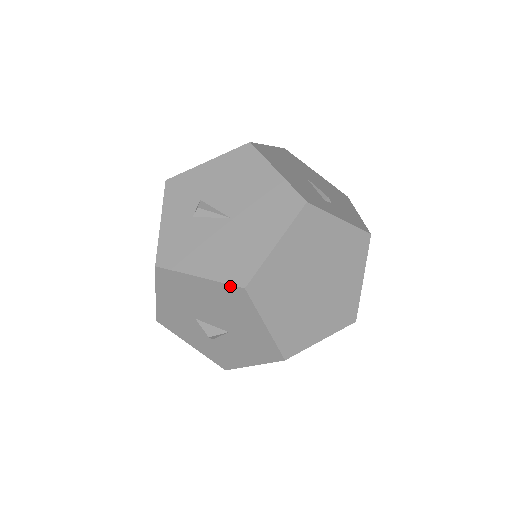
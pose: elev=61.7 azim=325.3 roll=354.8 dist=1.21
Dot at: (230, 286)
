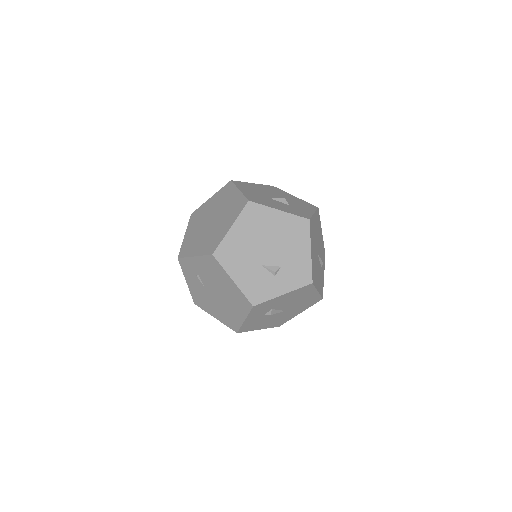
Dot at: (273, 327)
